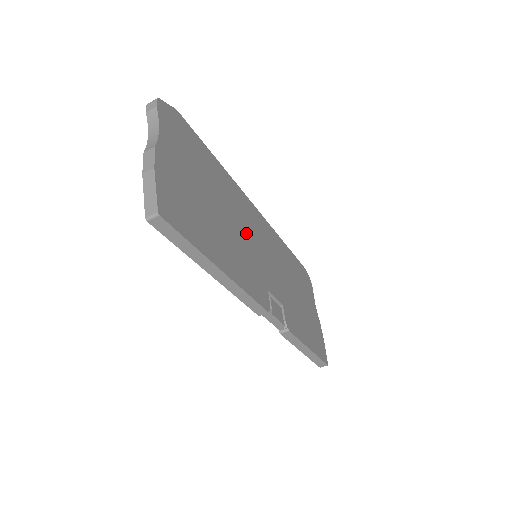
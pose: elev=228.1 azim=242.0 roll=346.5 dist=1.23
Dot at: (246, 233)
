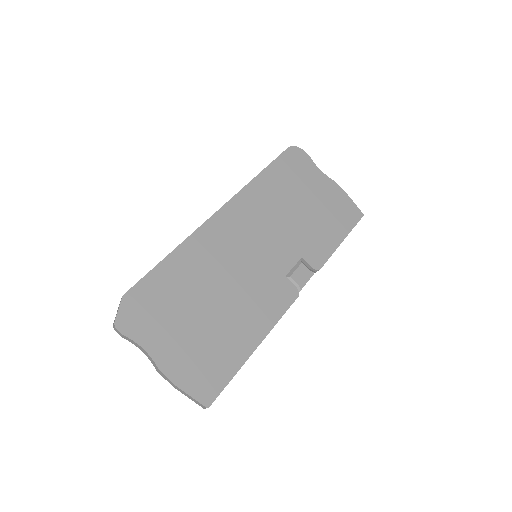
Dot at: (237, 265)
